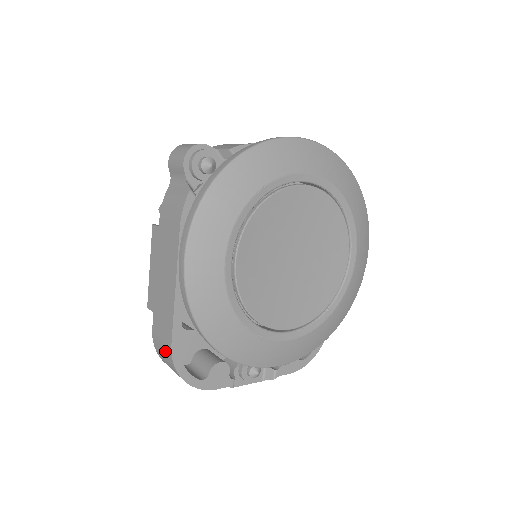
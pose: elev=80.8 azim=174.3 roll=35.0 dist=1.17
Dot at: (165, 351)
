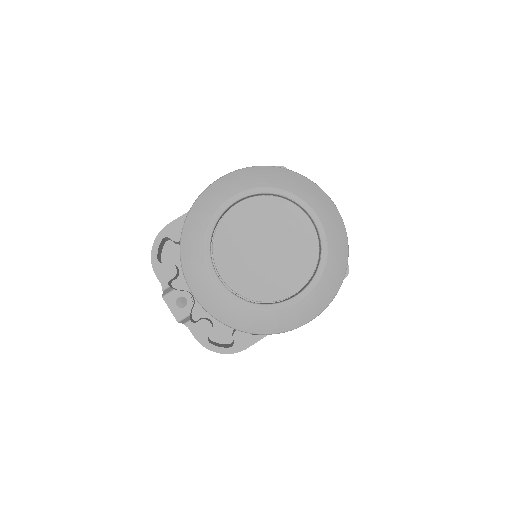
Dot at: occluded
